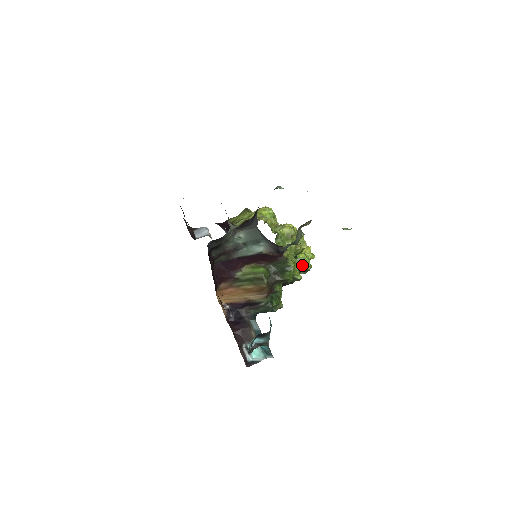
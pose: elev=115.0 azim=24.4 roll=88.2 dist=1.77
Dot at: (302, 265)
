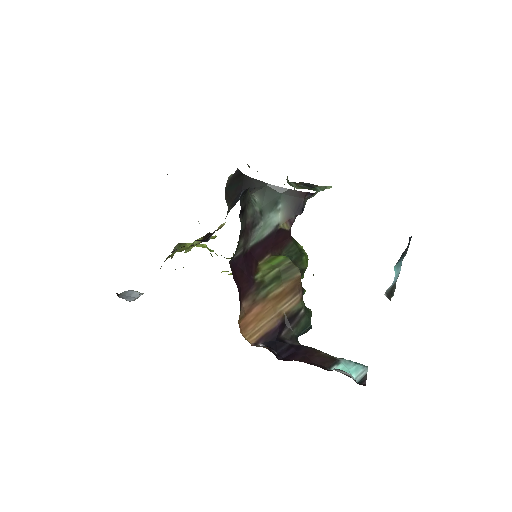
Dot at: occluded
